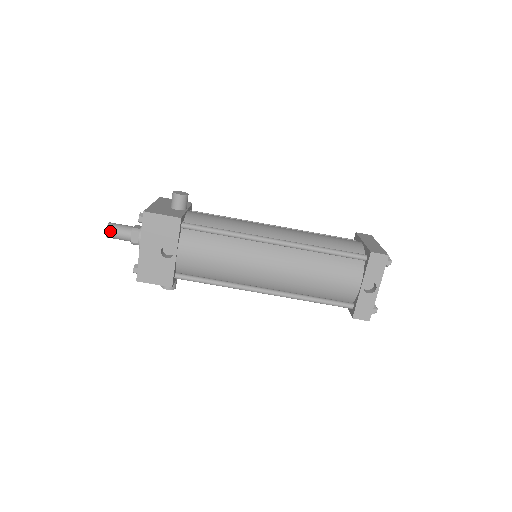
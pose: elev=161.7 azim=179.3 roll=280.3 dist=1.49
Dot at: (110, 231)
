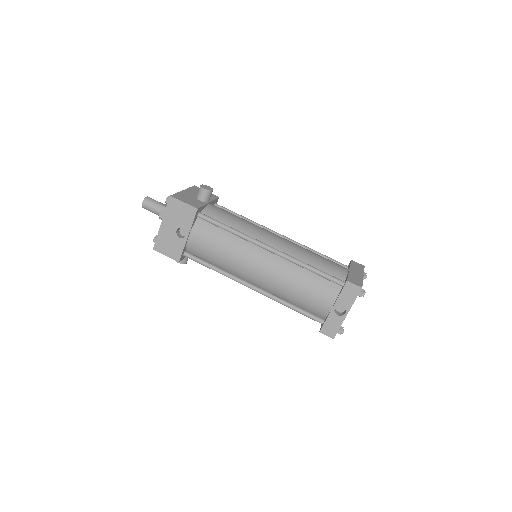
Dot at: (145, 204)
